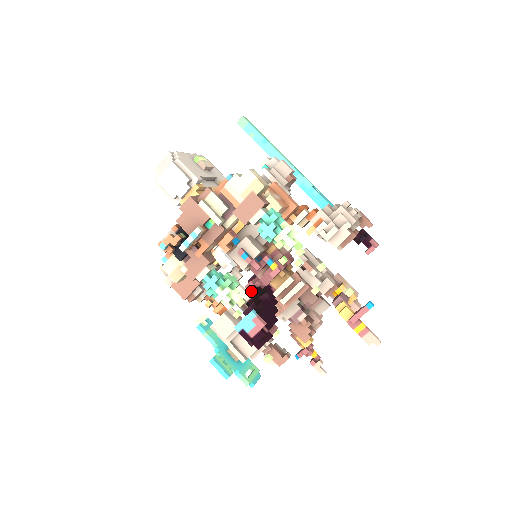
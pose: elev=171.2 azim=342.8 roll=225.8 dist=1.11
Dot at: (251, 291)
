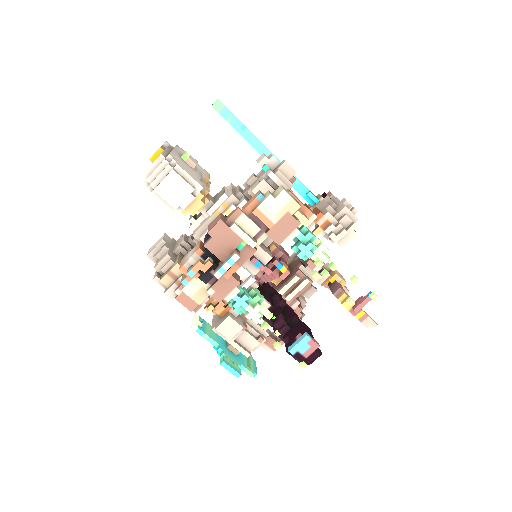
Dot at: occluded
